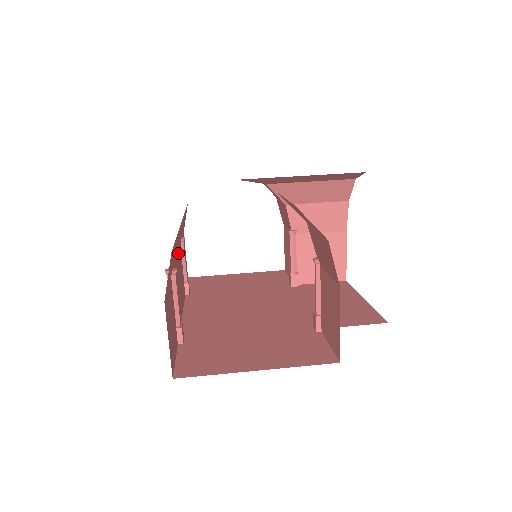
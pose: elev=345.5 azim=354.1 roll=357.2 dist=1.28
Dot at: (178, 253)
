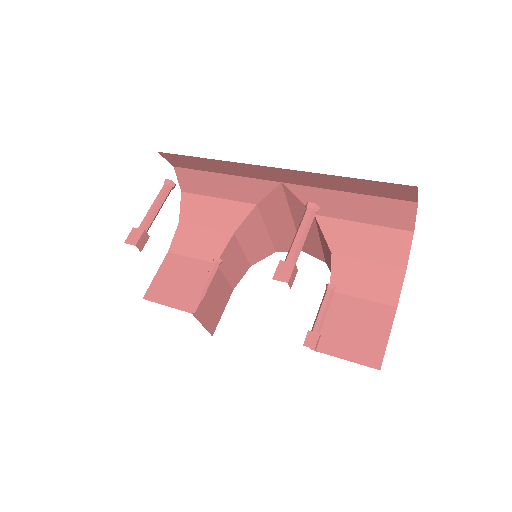
Dot at: occluded
